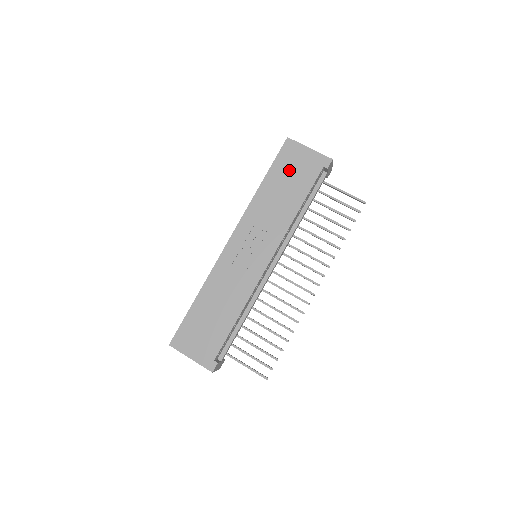
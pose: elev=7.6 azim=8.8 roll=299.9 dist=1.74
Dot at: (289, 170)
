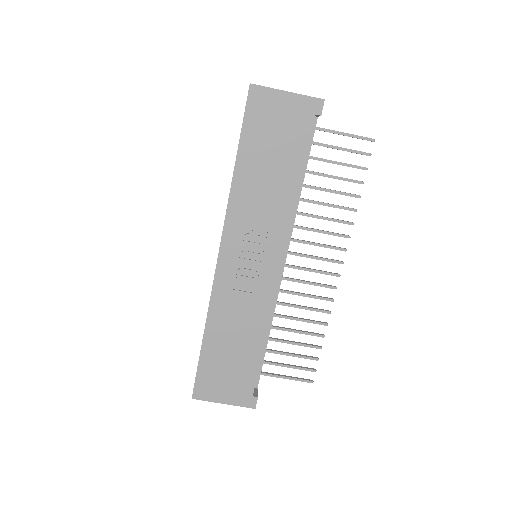
Dot at: (268, 134)
